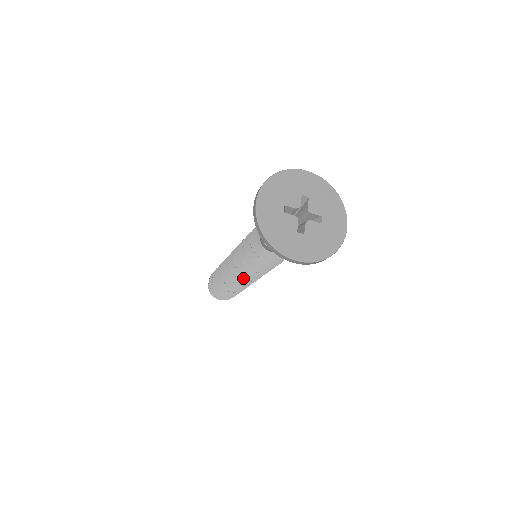
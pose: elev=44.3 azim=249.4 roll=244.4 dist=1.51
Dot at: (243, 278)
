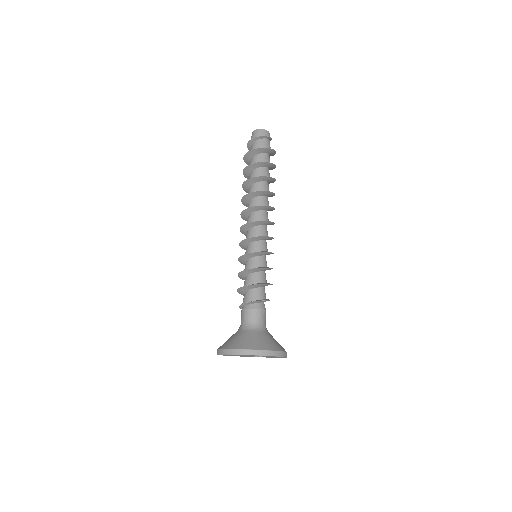
Dot at: occluded
